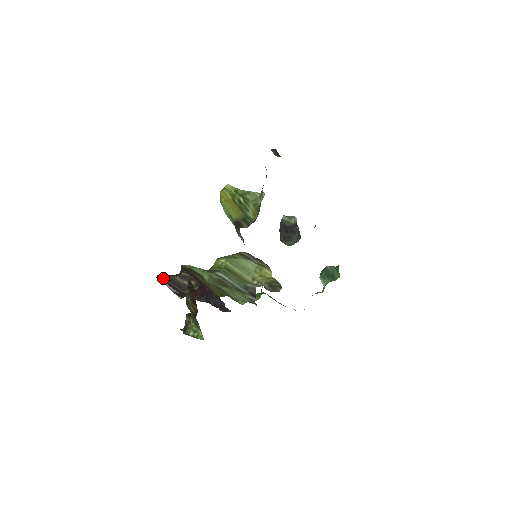
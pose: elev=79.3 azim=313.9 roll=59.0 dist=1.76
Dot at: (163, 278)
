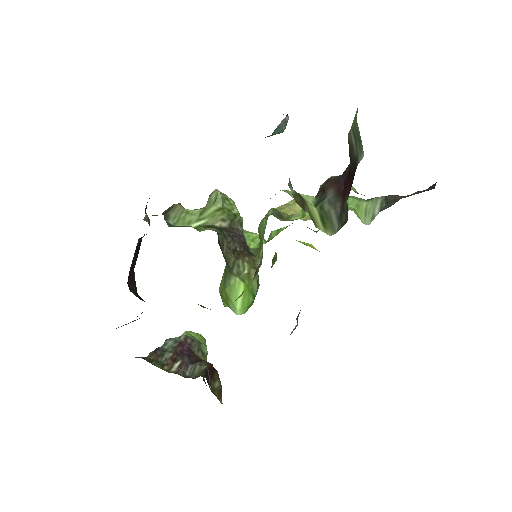
Dot at: occluded
